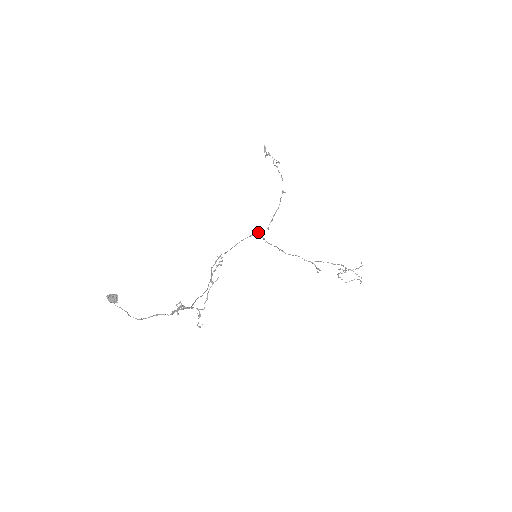
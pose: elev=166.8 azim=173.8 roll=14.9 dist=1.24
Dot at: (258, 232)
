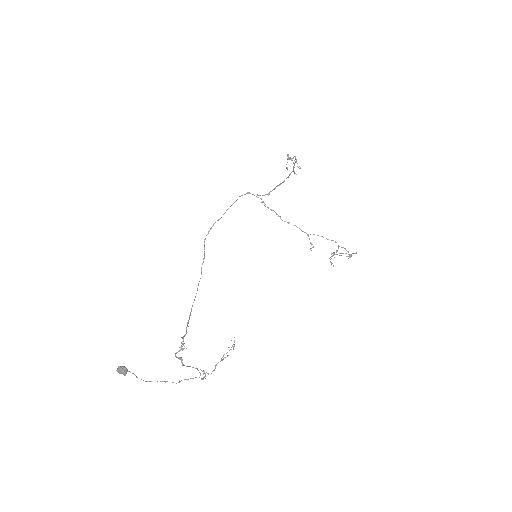
Dot at: occluded
